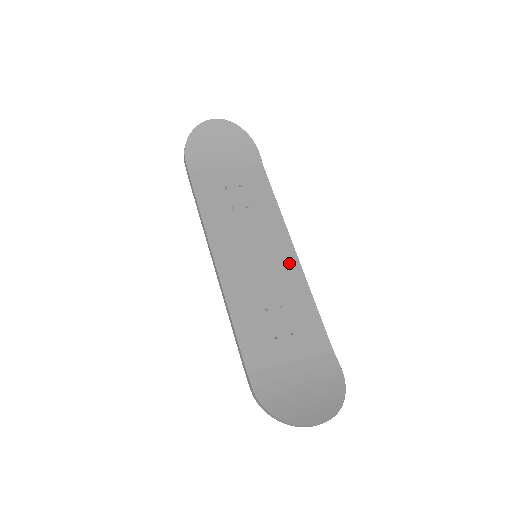
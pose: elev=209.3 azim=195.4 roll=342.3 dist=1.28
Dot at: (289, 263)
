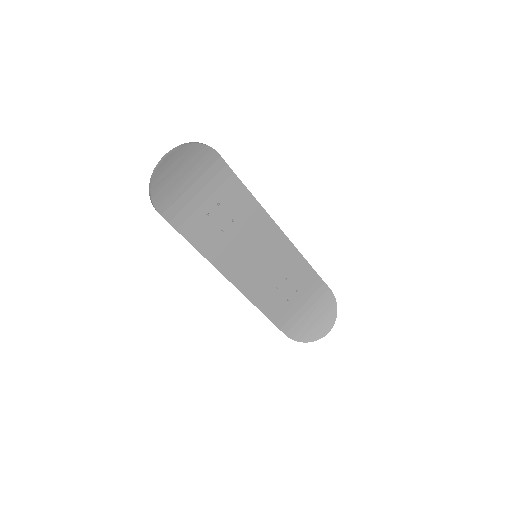
Dot at: (281, 245)
